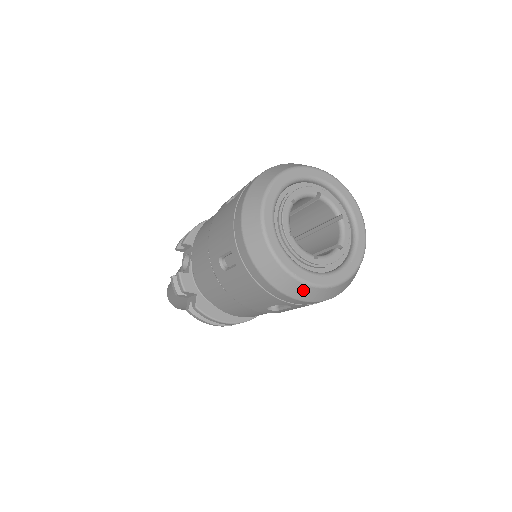
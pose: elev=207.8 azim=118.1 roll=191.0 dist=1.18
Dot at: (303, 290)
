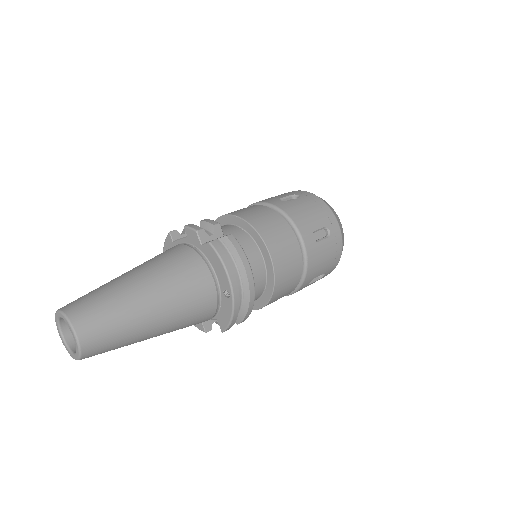
Dot at: (339, 221)
